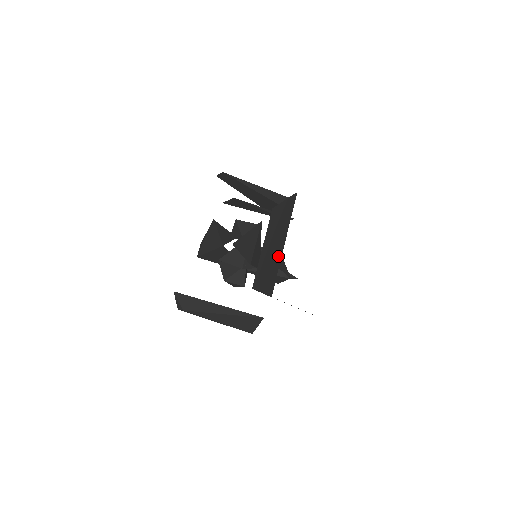
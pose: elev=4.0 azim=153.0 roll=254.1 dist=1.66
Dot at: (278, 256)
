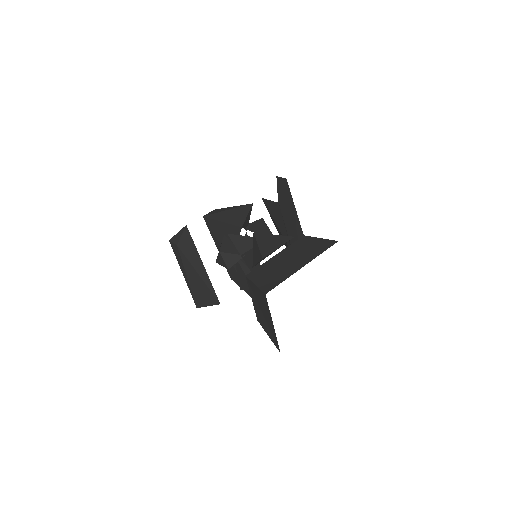
Dot at: (291, 271)
